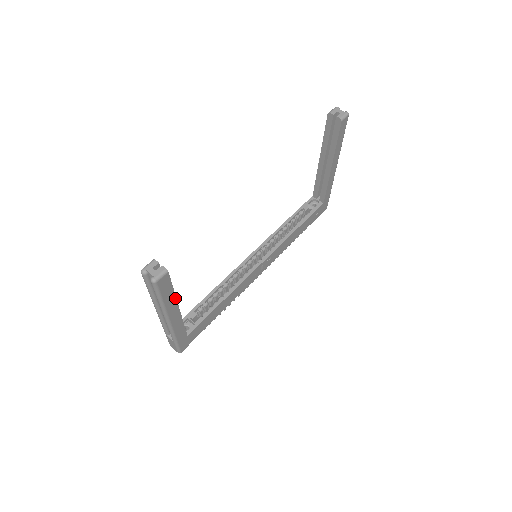
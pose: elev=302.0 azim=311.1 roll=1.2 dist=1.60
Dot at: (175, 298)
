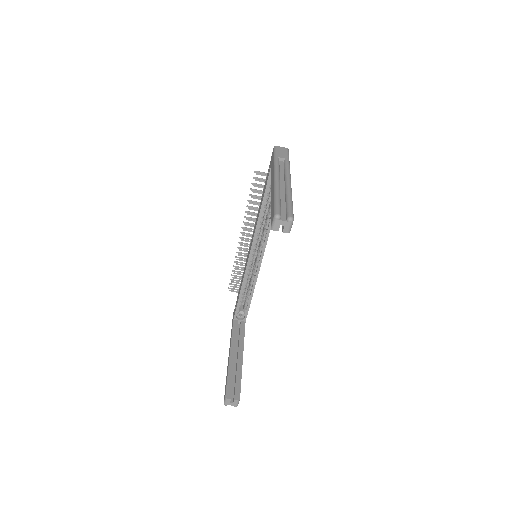
Dot at: occluded
